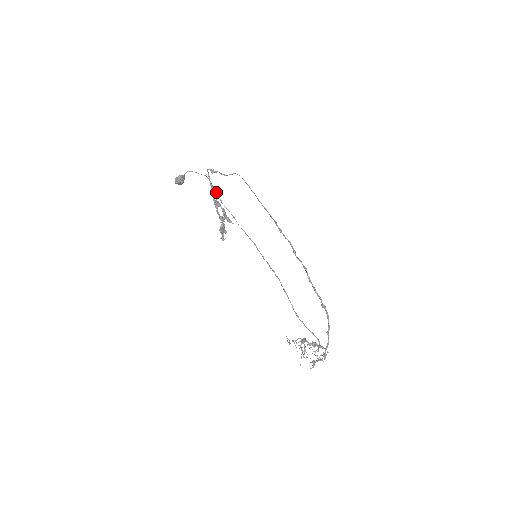
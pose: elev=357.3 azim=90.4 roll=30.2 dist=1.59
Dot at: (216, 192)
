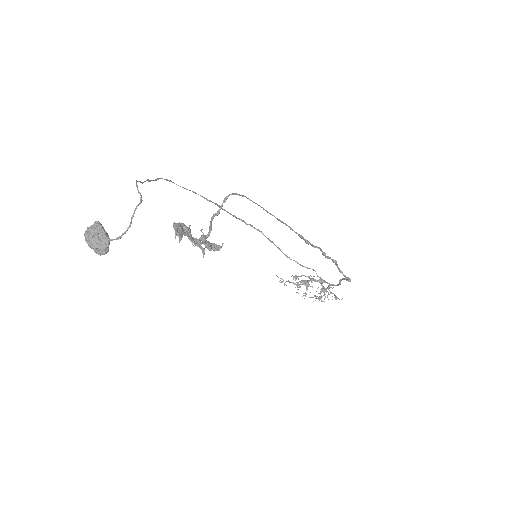
Dot at: (143, 182)
